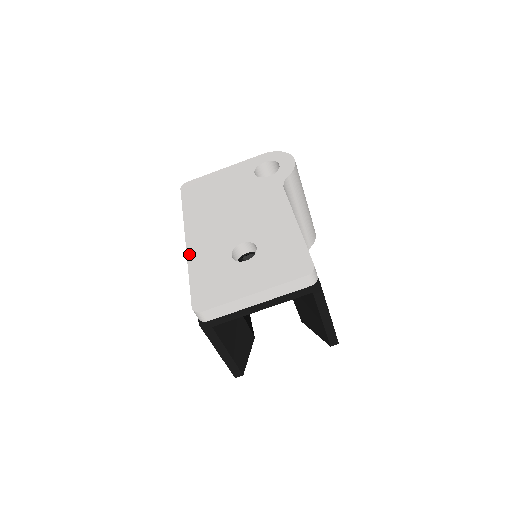
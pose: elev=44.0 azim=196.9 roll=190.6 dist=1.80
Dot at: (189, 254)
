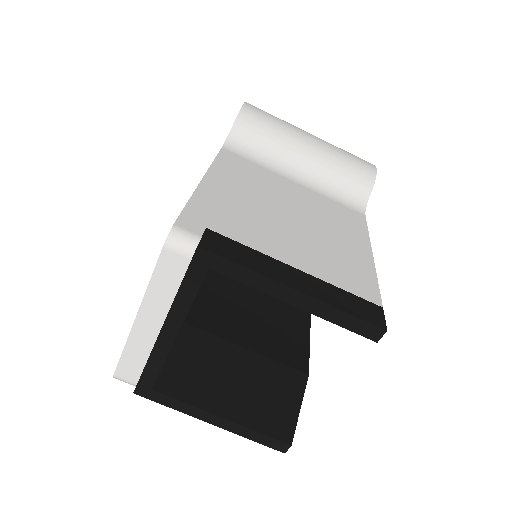
Dot at: occluded
